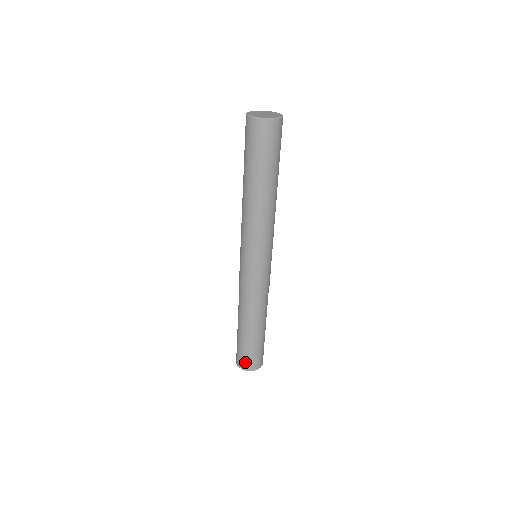
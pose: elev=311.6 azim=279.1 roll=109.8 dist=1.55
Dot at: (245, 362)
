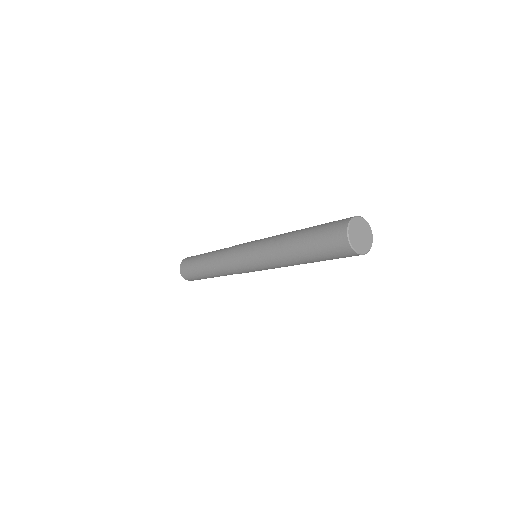
Dot at: (185, 272)
